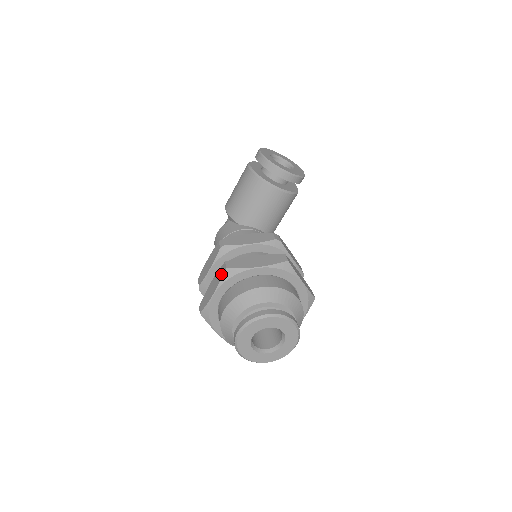
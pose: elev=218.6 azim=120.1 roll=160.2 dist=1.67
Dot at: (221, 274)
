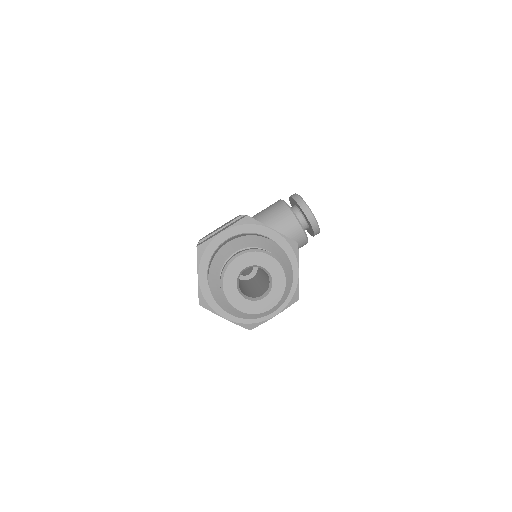
Dot at: (239, 220)
